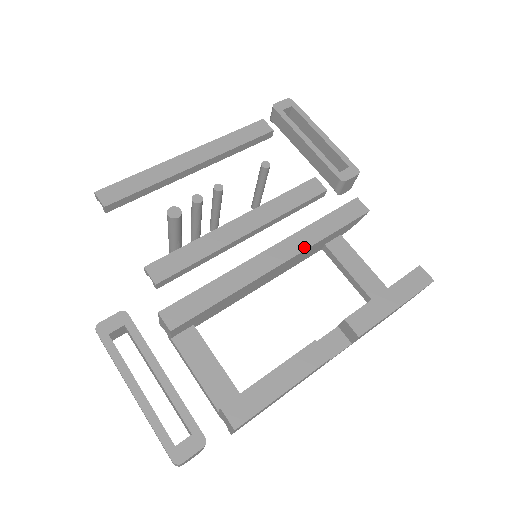
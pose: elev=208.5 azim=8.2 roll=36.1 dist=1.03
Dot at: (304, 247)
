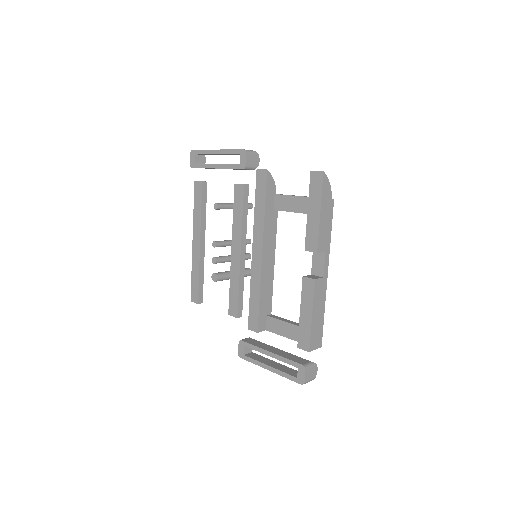
Dot at: (262, 232)
